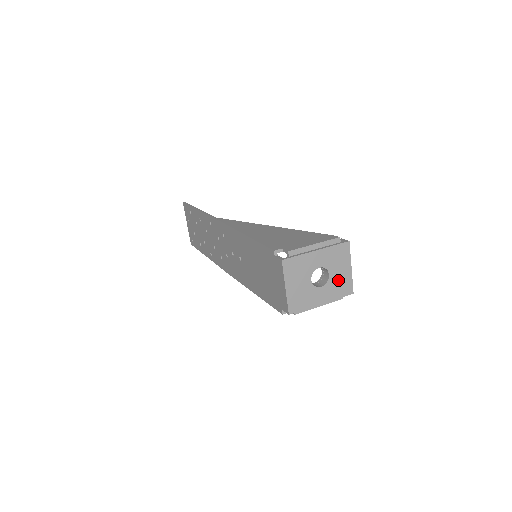
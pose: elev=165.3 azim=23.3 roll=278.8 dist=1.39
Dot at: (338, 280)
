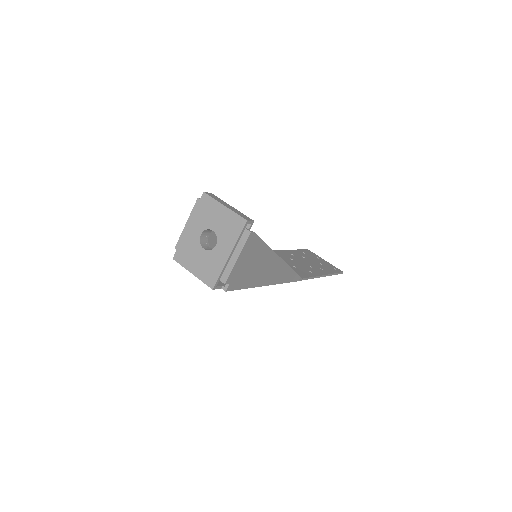
Dot at: (224, 226)
